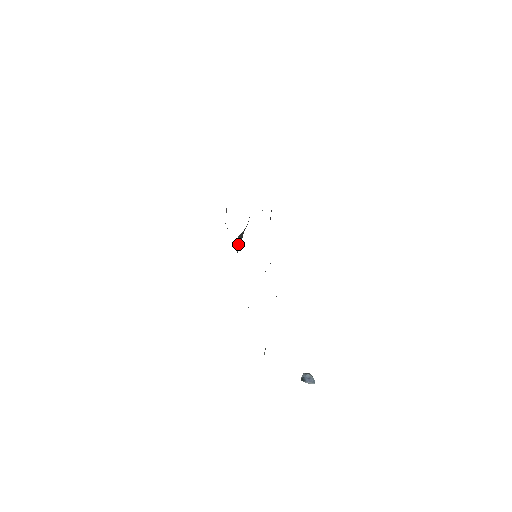
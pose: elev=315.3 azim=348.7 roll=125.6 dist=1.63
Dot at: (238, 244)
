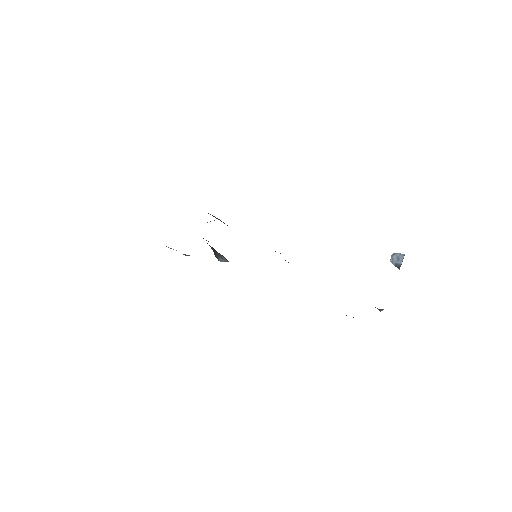
Dot at: (219, 257)
